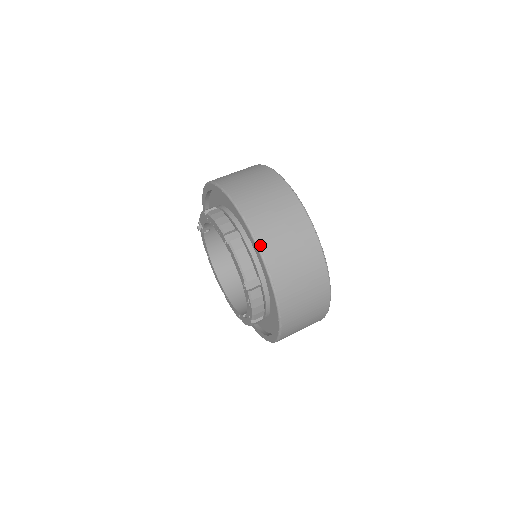
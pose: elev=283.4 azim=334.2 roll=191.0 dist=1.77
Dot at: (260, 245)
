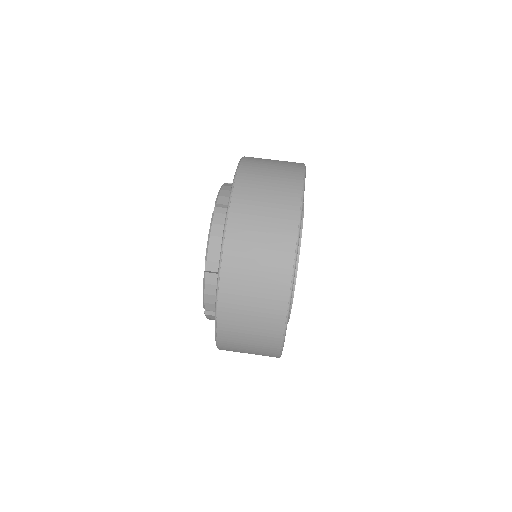
Dot at: (242, 162)
